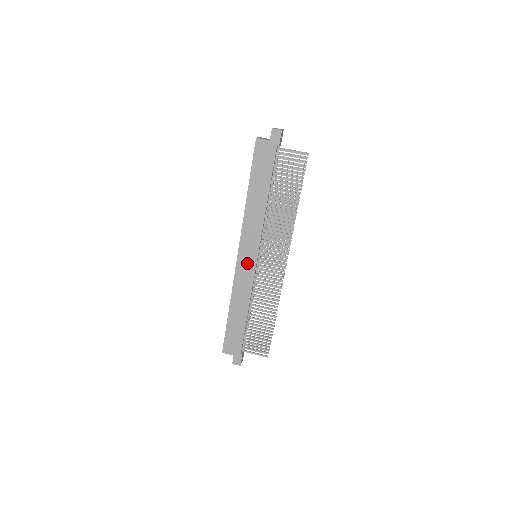
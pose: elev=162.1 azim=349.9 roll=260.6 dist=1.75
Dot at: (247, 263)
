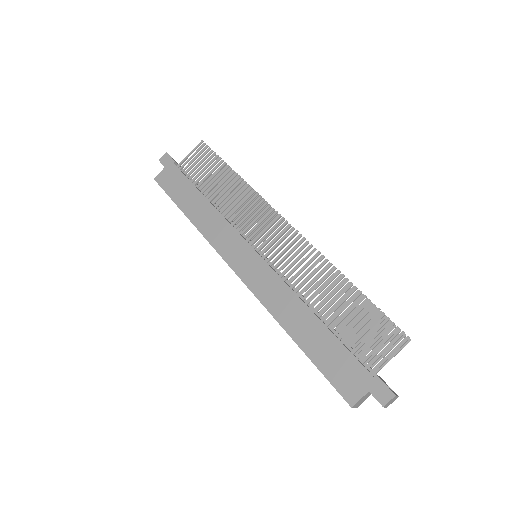
Dot at: (251, 267)
